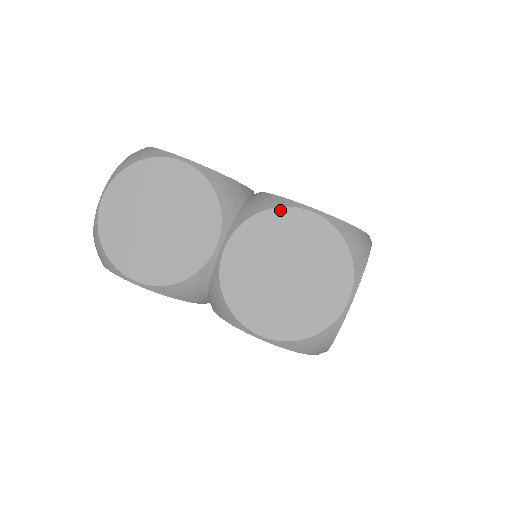
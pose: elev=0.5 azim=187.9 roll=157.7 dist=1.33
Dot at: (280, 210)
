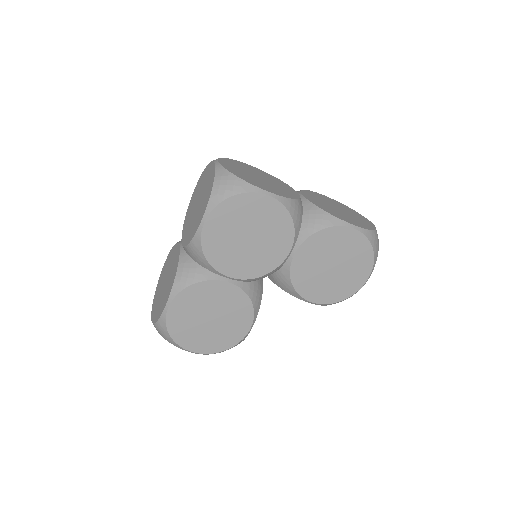
Dot at: (188, 208)
